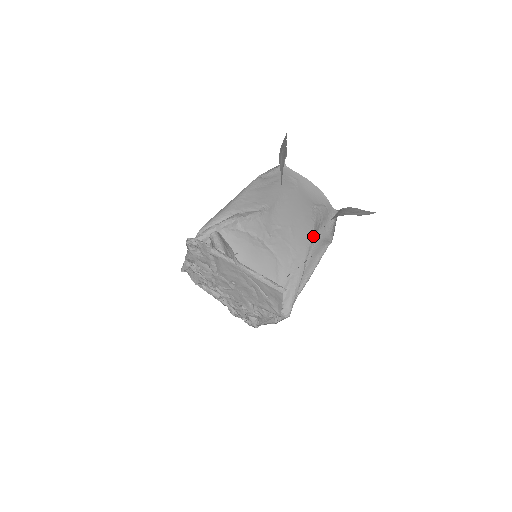
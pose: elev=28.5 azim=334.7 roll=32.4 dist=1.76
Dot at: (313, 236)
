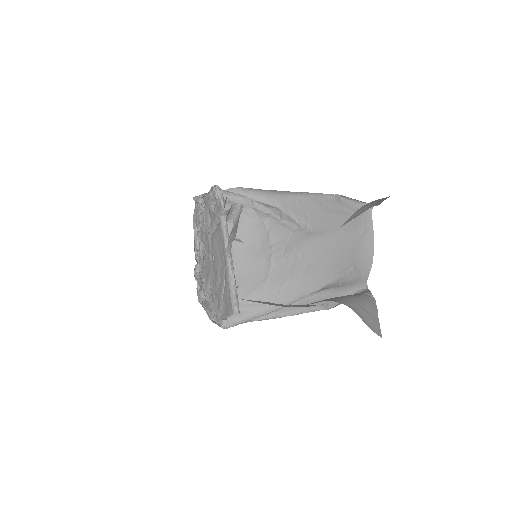
Dot at: occluded
